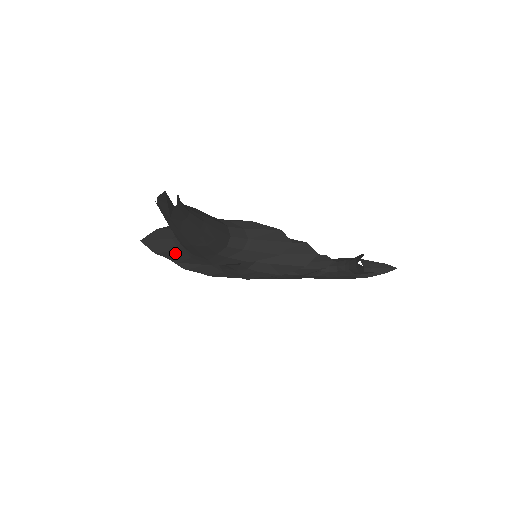
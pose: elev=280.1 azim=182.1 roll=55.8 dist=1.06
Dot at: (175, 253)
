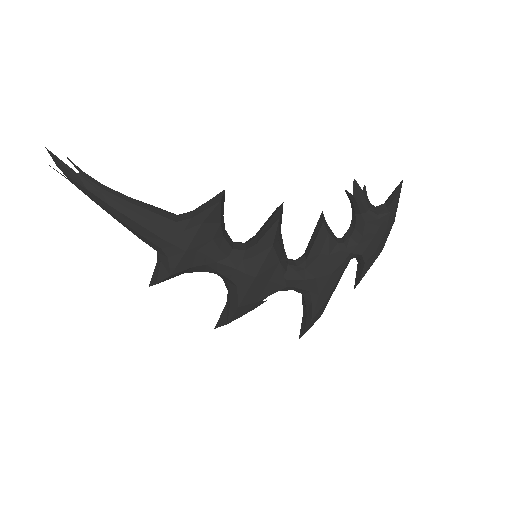
Dot at: (162, 268)
